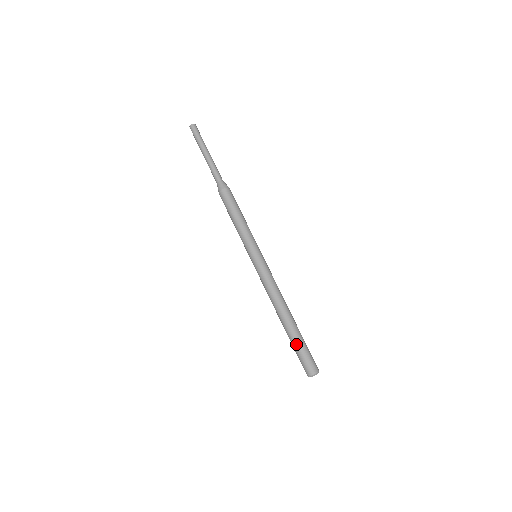
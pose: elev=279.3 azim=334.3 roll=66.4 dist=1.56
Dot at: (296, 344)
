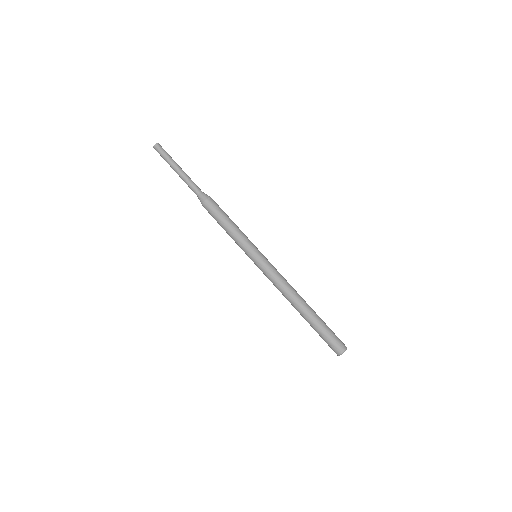
Dot at: (316, 330)
